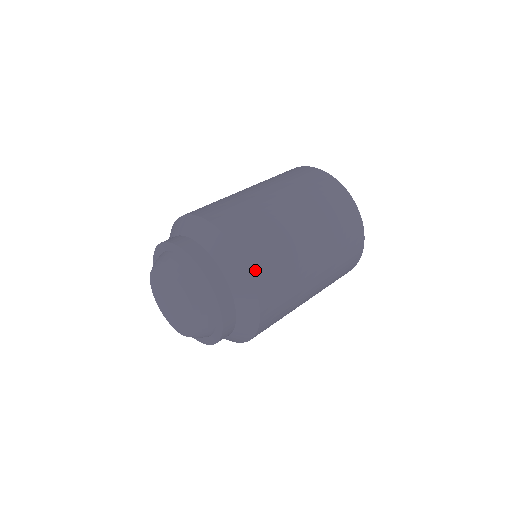
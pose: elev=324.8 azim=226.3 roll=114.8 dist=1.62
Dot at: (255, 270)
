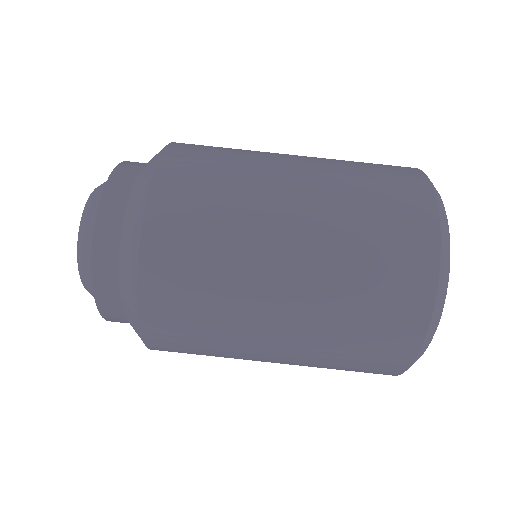
Dot at: occluded
